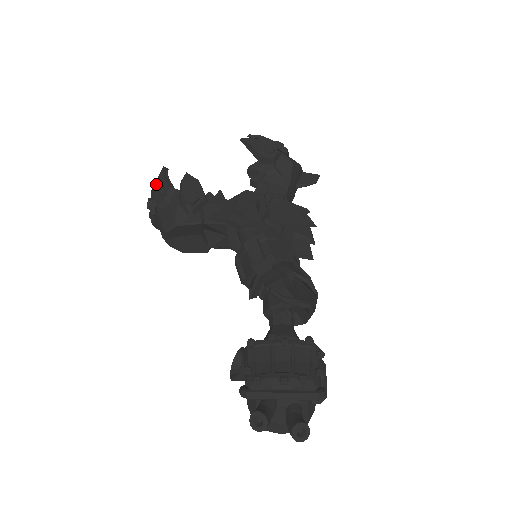
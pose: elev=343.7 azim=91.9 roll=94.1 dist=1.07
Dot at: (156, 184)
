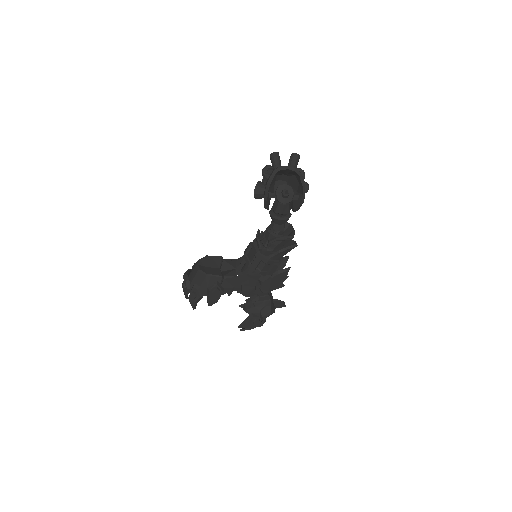
Dot at: occluded
